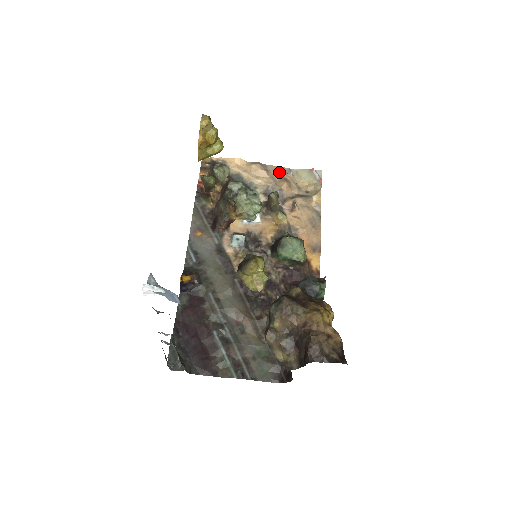
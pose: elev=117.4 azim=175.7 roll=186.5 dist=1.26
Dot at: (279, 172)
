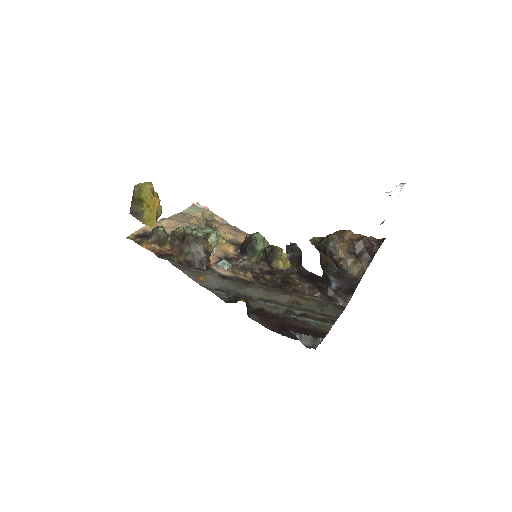
Dot at: (180, 217)
